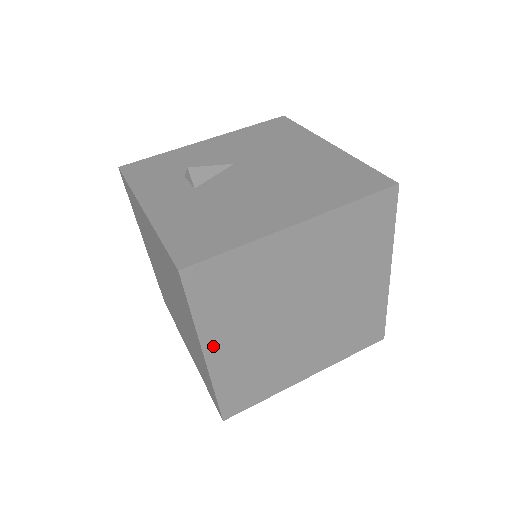
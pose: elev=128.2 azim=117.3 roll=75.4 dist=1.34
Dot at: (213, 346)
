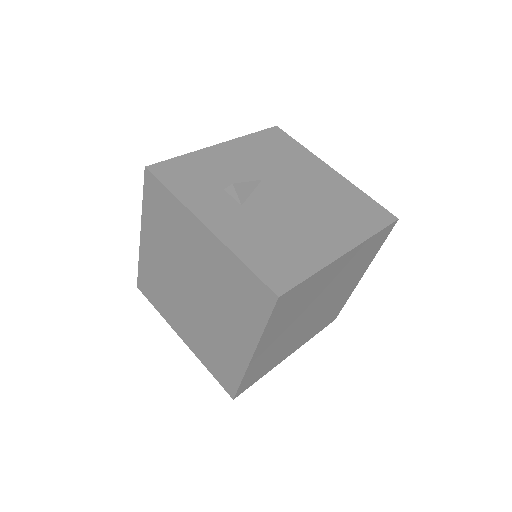
Dot at: (261, 347)
